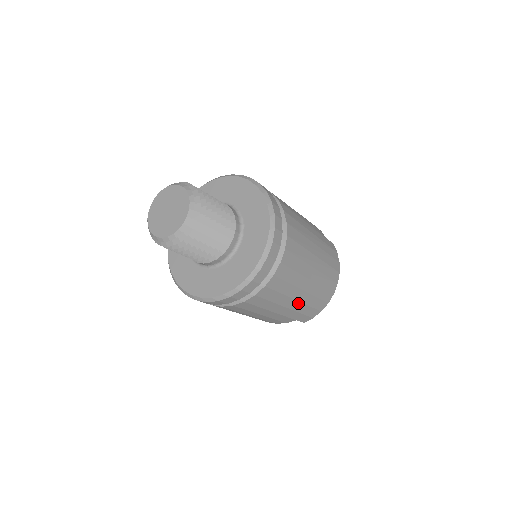
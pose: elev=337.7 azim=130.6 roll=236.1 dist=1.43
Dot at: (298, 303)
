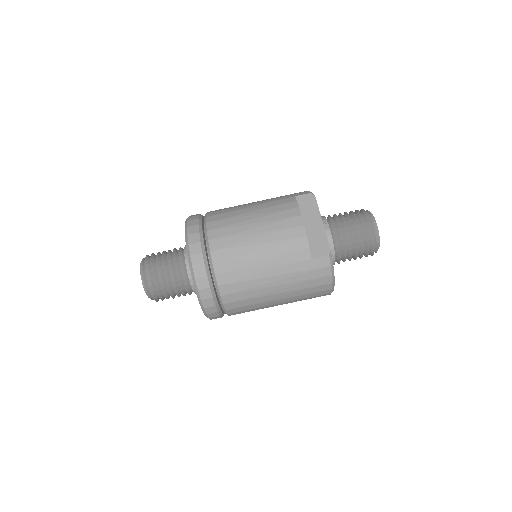
Dot at: occluded
